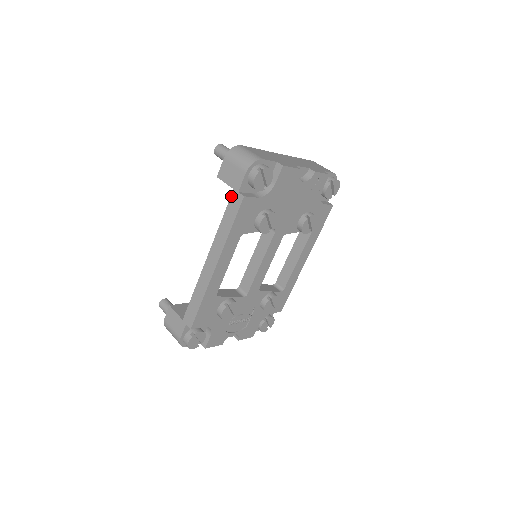
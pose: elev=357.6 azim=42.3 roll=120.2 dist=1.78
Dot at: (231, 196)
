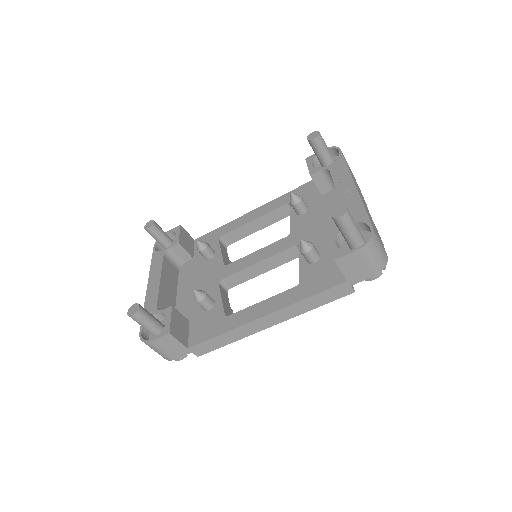
Dot at: (340, 285)
